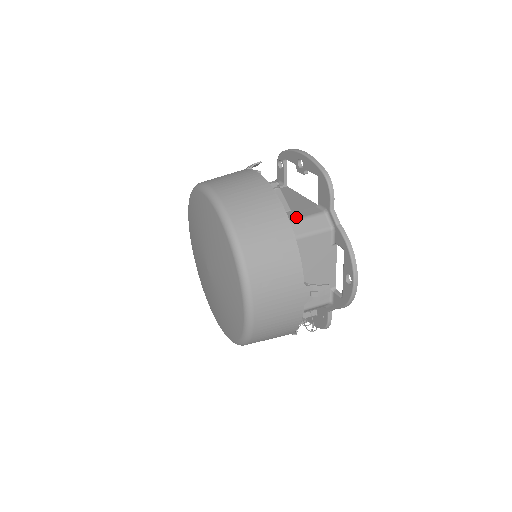
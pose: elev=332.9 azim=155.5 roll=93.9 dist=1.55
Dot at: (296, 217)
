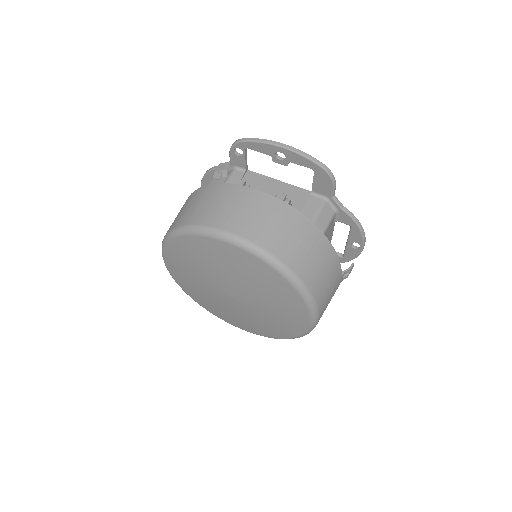
Dot at: occluded
